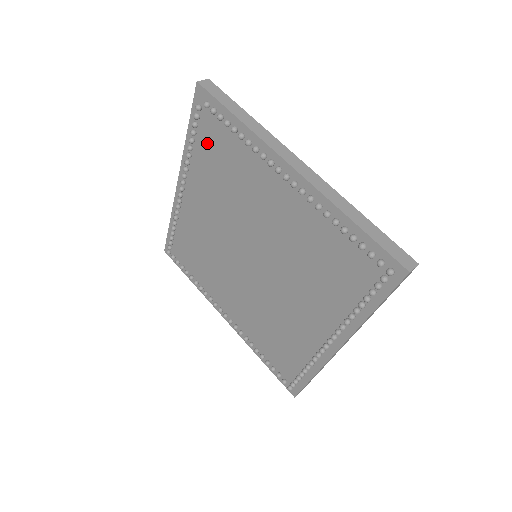
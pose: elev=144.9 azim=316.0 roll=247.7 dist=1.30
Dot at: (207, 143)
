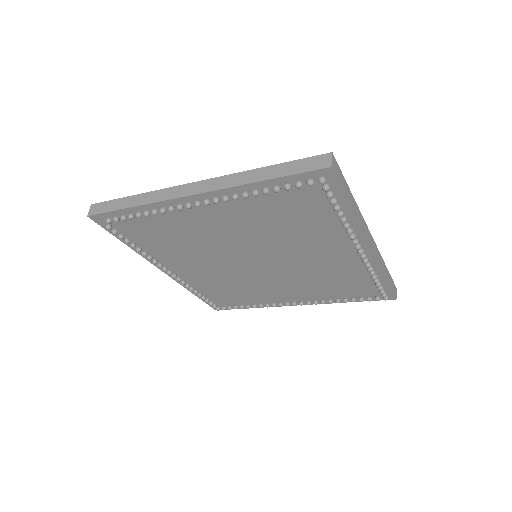
Dot at: (141, 237)
